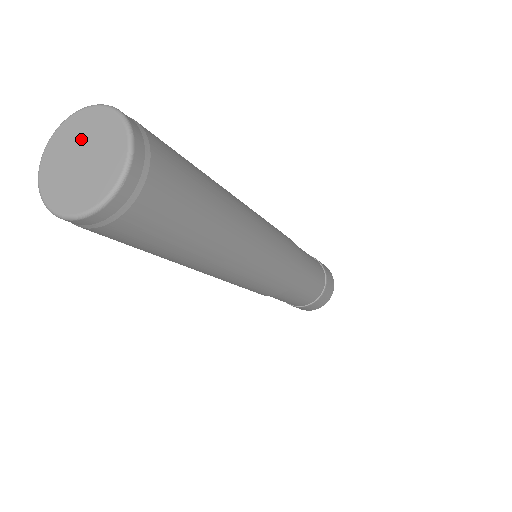
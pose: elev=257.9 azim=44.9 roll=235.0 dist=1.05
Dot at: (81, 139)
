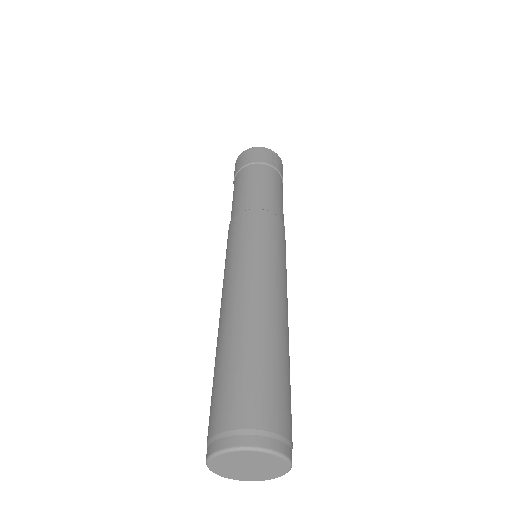
Dot at: (260, 463)
